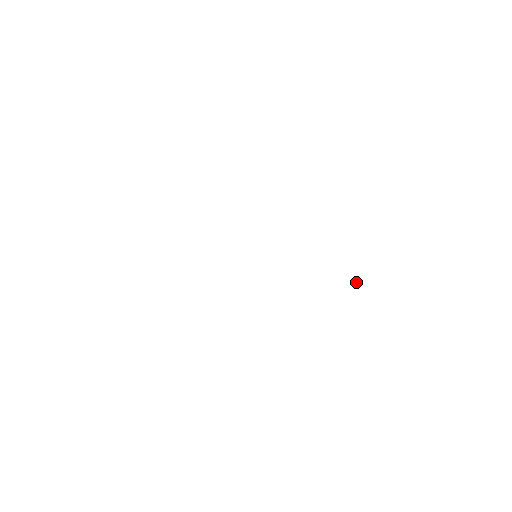
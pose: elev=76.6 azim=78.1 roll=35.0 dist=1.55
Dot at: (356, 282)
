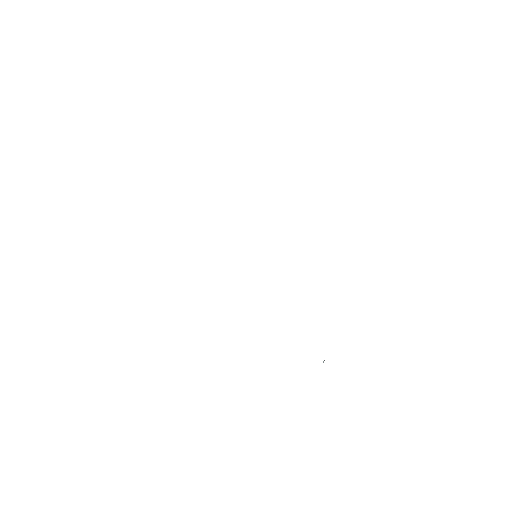
Dot at: (324, 360)
